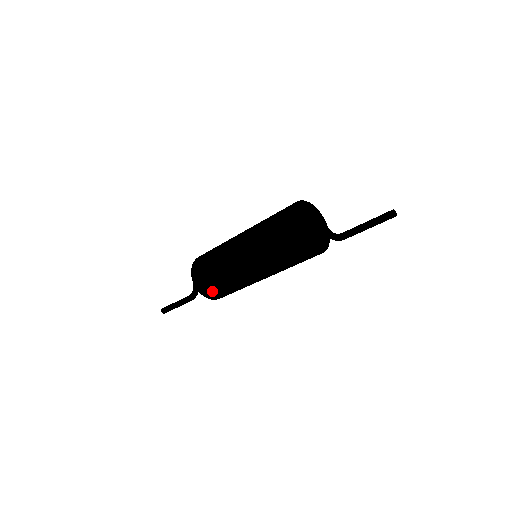
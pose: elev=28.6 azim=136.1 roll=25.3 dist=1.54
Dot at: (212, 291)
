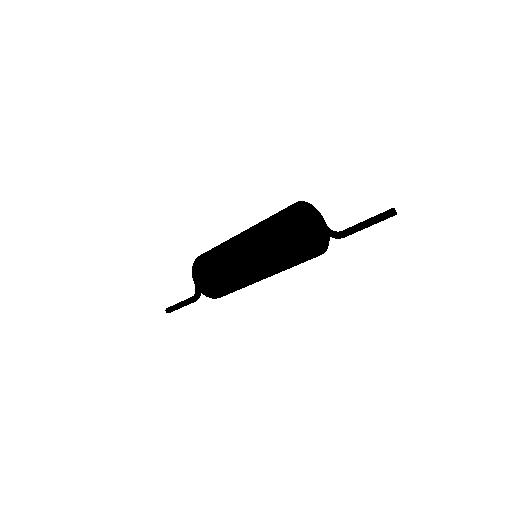
Dot at: (215, 292)
